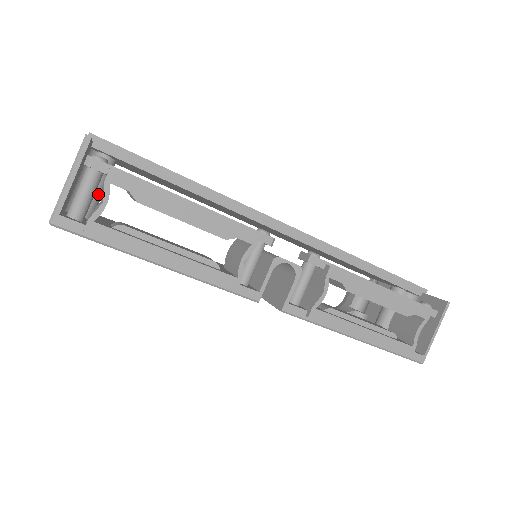
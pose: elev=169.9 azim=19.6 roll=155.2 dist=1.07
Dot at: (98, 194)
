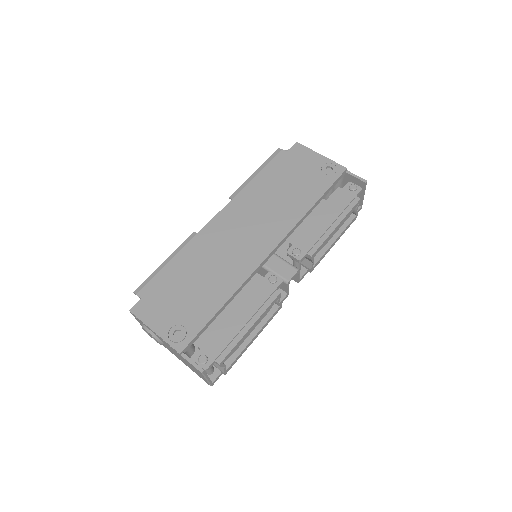
Dot at: (192, 344)
